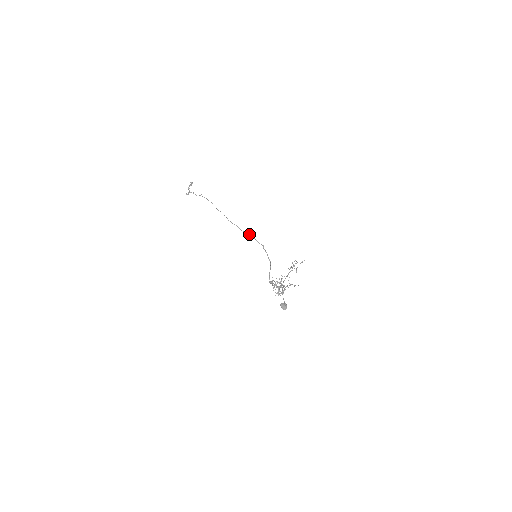
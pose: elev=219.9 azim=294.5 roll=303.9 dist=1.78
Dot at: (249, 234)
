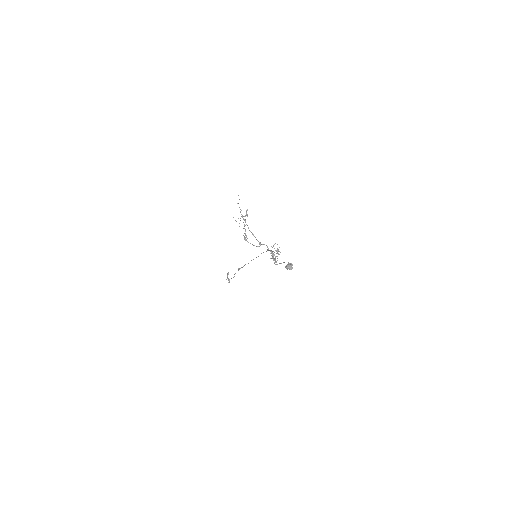
Dot at: occluded
